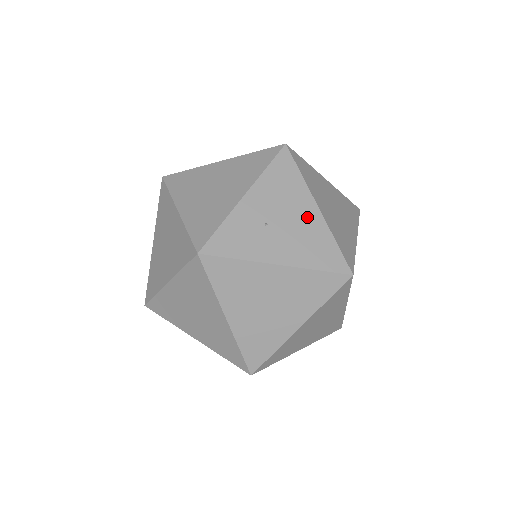
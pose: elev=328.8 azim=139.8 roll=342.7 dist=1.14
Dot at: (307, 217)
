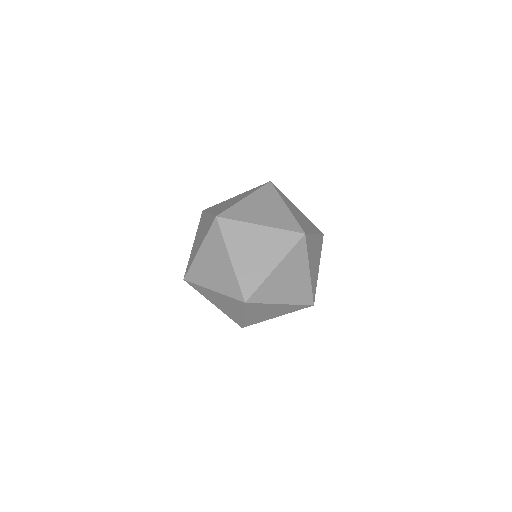
Dot at: (280, 209)
